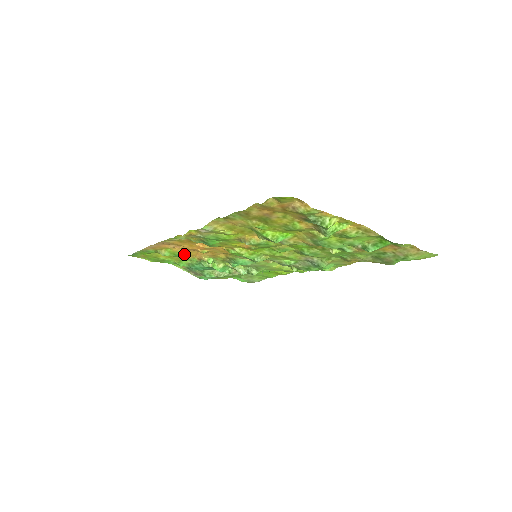
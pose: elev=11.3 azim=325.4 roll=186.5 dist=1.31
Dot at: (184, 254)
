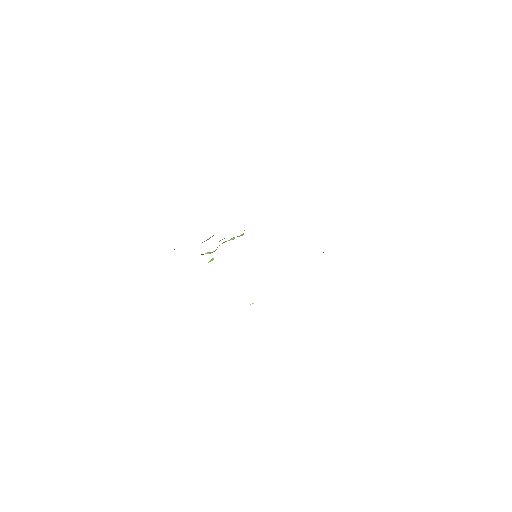
Dot at: occluded
